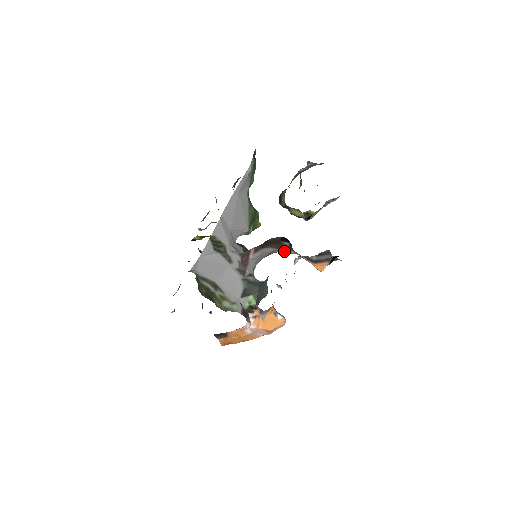
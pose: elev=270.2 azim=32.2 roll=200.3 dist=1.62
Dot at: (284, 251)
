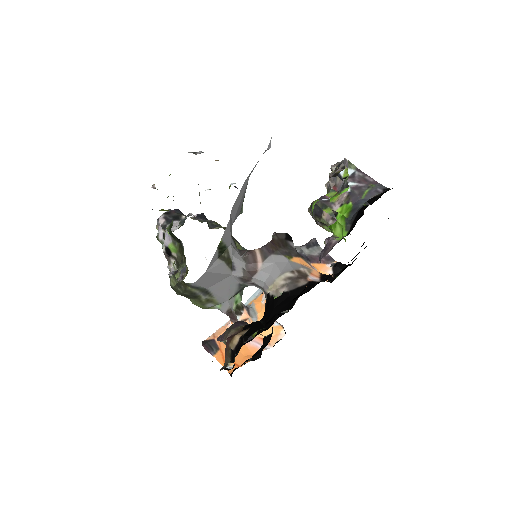
Dot at: (304, 268)
